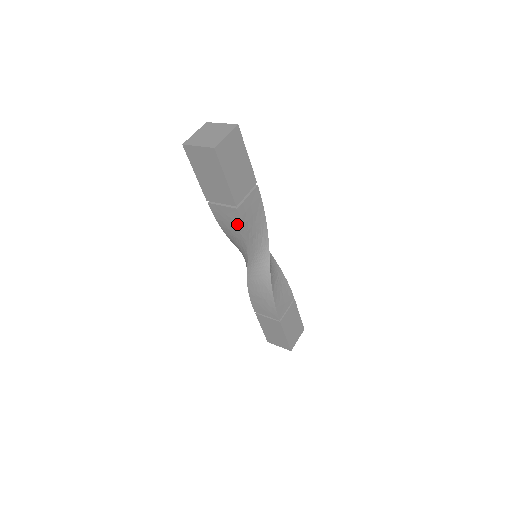
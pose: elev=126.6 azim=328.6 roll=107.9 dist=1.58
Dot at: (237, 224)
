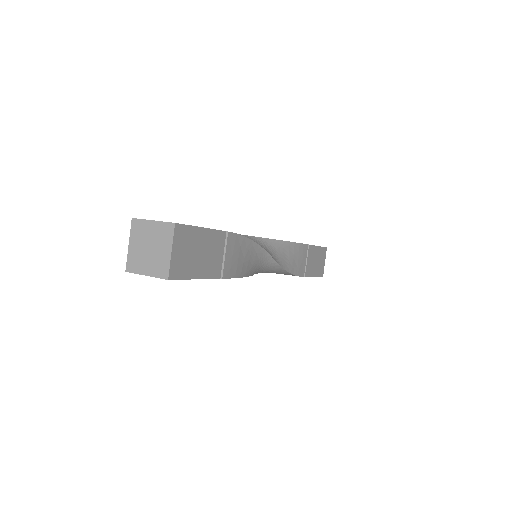
Dot at: occluded
